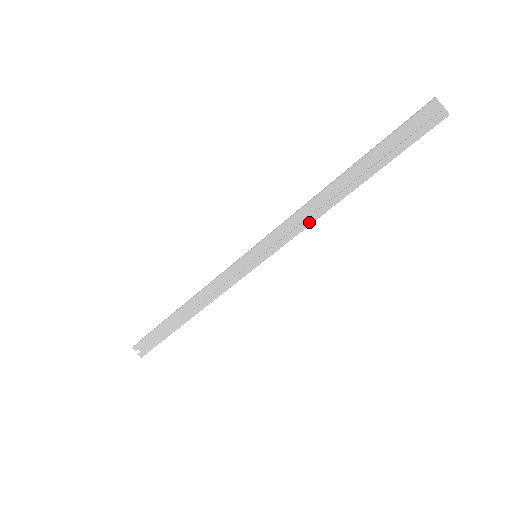
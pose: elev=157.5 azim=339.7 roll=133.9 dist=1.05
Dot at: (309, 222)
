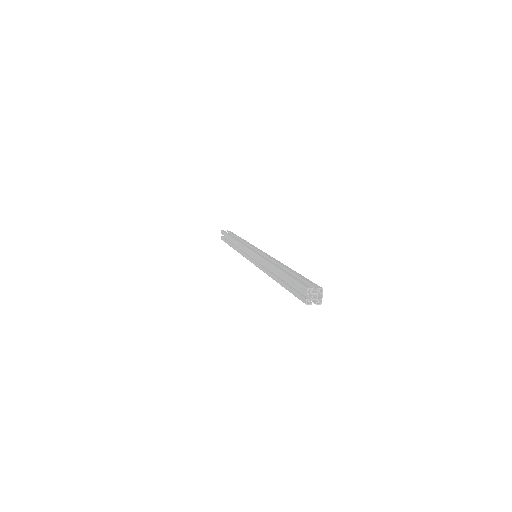
Dot at: (264, 271)
